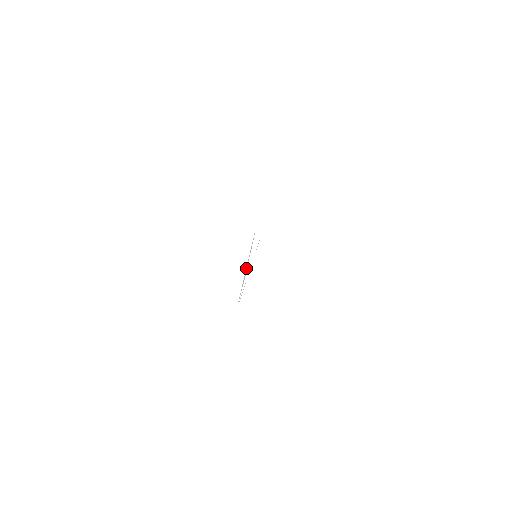
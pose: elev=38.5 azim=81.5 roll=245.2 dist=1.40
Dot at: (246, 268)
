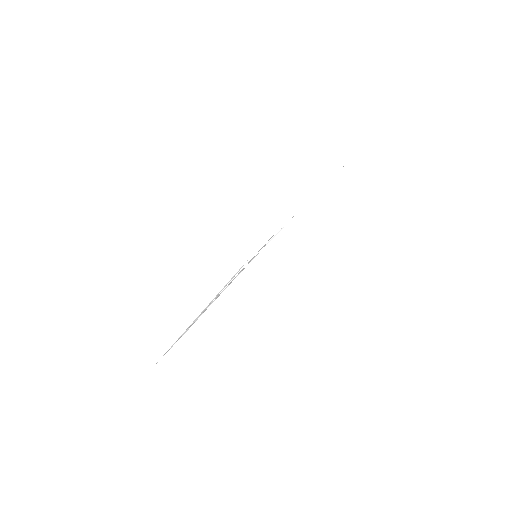
Dot at: (209, 304)
